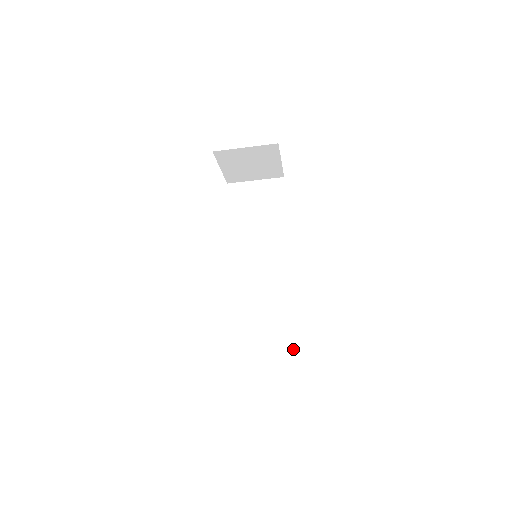
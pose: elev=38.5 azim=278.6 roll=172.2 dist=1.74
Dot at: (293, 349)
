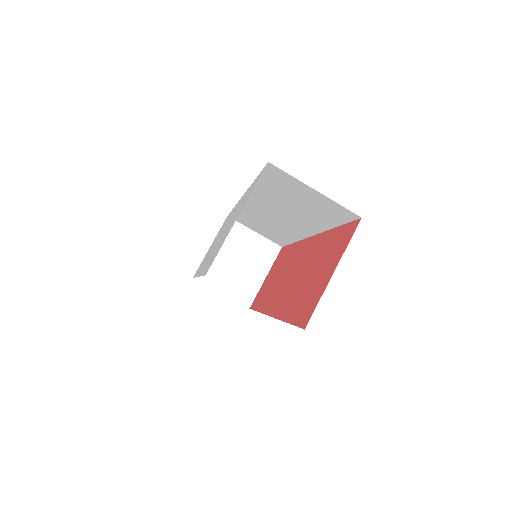
Dot at: occluded
